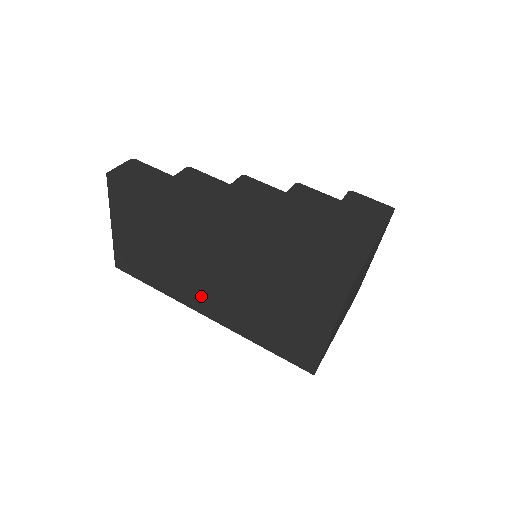
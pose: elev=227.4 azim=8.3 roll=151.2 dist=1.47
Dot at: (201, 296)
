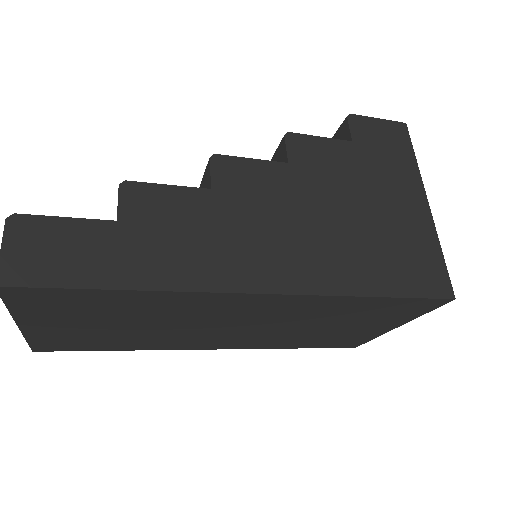
Dot at: (206, 341)
